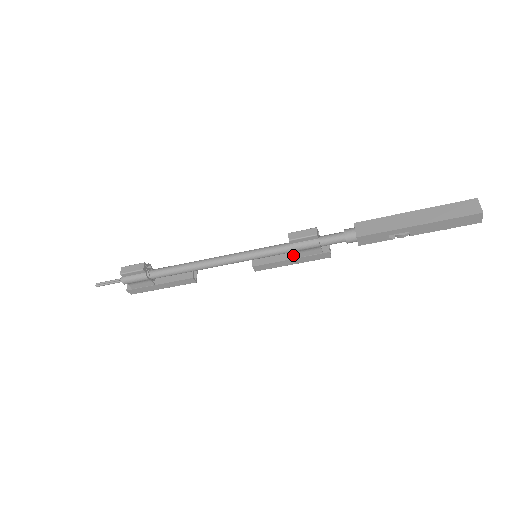
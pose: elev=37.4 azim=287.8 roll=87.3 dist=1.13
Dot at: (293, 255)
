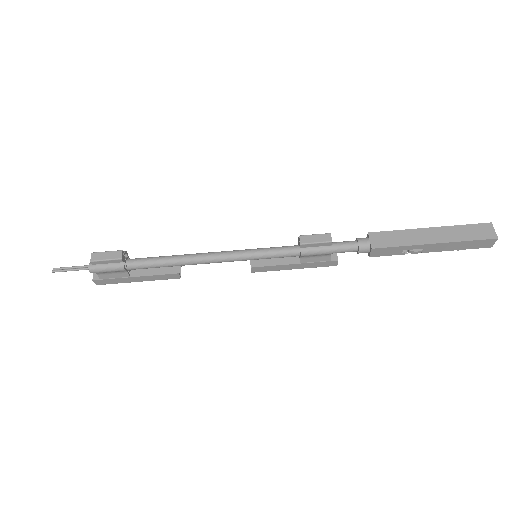
Dot at: (298, 259)
